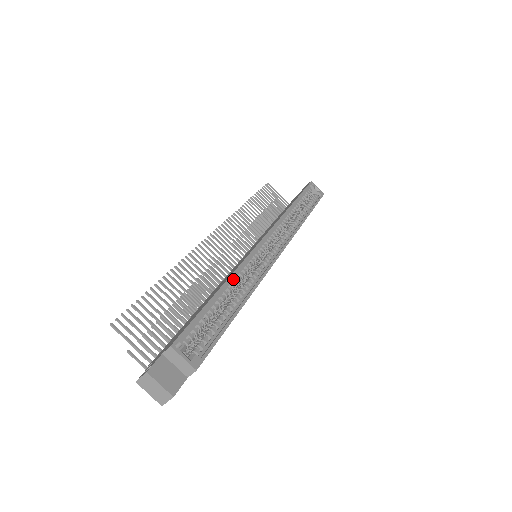
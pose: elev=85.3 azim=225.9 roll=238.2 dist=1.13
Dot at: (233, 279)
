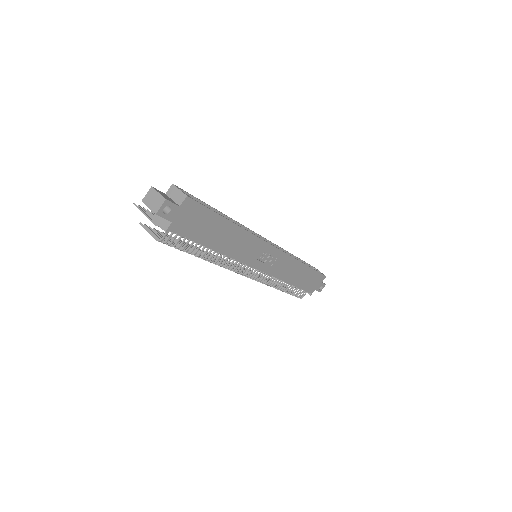
Dot at: occluded
